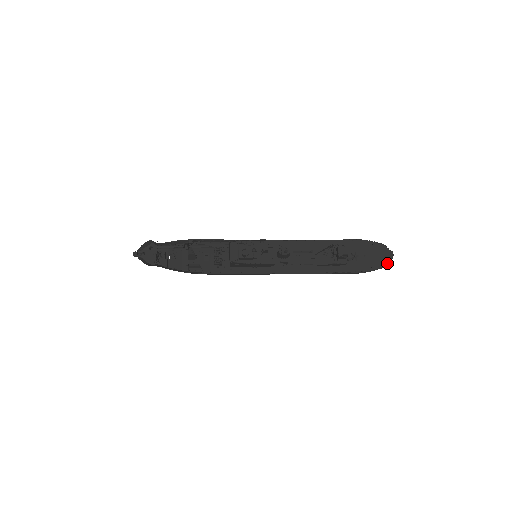
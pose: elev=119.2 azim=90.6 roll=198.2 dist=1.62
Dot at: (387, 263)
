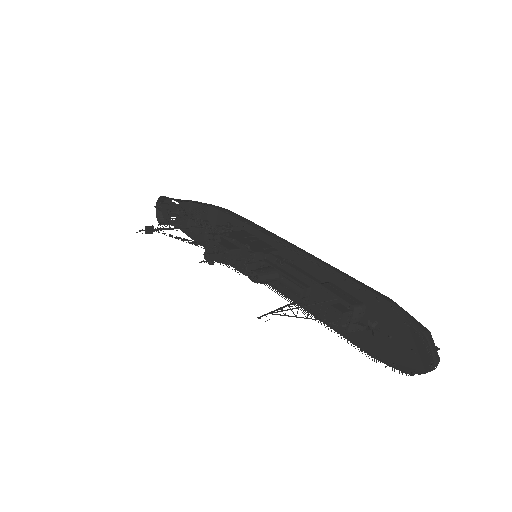
Dot at: (417, 372)
